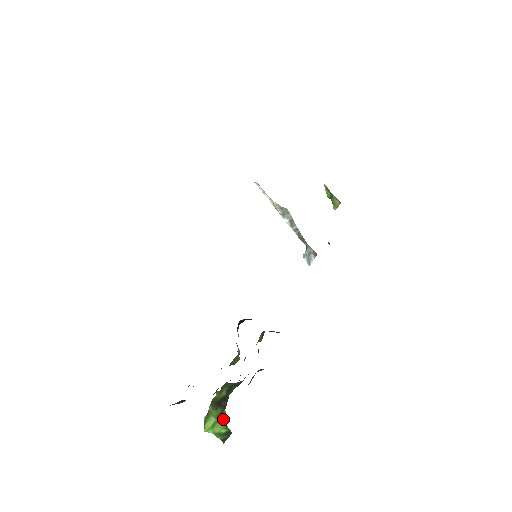
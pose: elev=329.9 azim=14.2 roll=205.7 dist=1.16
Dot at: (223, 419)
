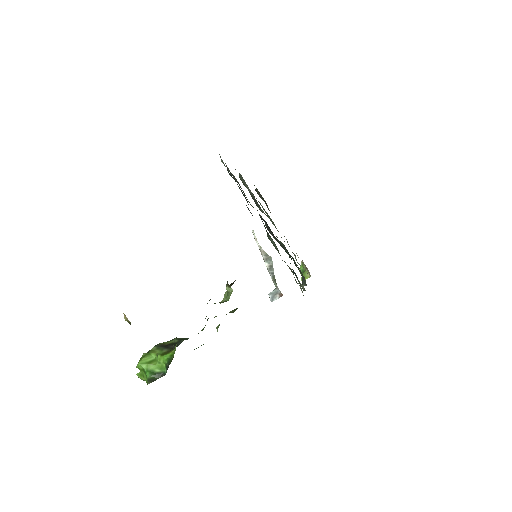
Dot at: (169, 355)
